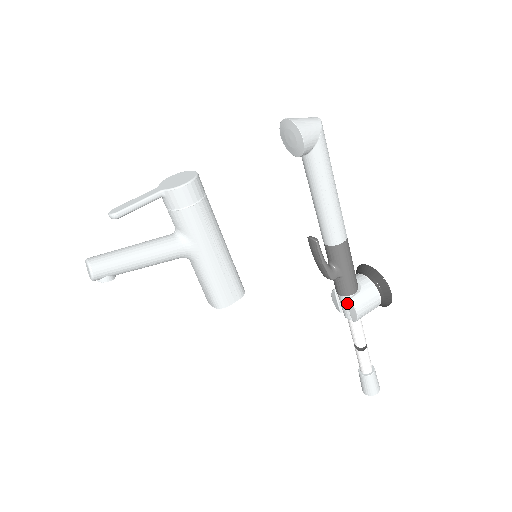
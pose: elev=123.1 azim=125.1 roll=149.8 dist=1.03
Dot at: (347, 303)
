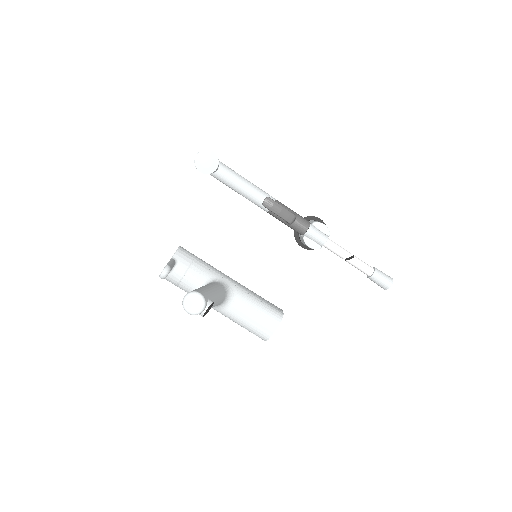
Dot at: (315, 230)
